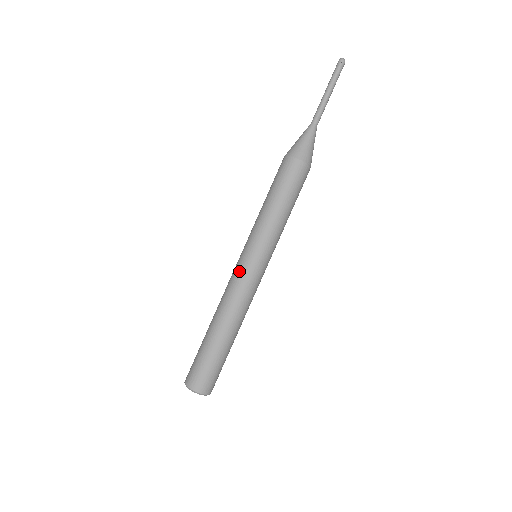
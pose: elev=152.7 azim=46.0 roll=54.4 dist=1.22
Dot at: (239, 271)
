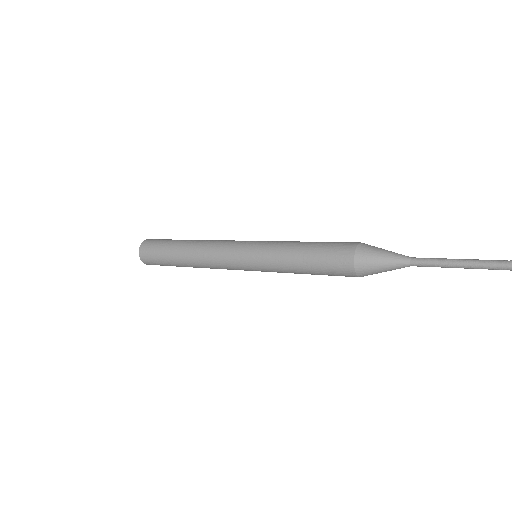
Dot at: (230, 254)
